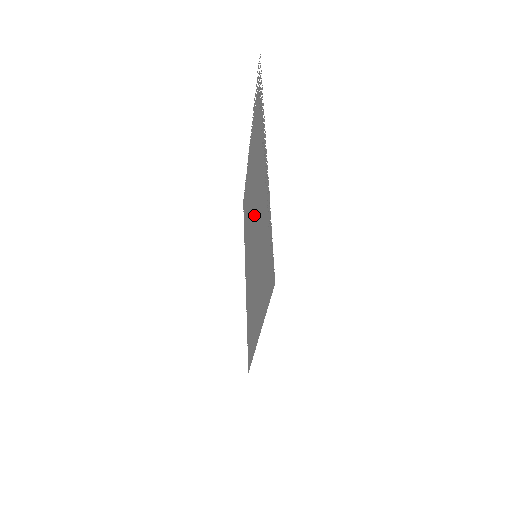
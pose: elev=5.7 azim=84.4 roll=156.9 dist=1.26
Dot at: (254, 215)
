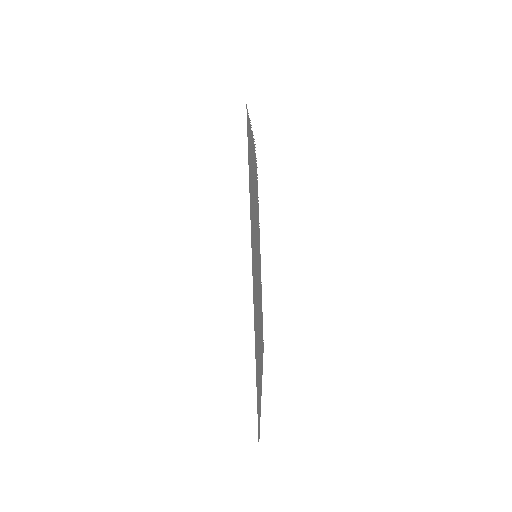
Dot at: (257, 248)
